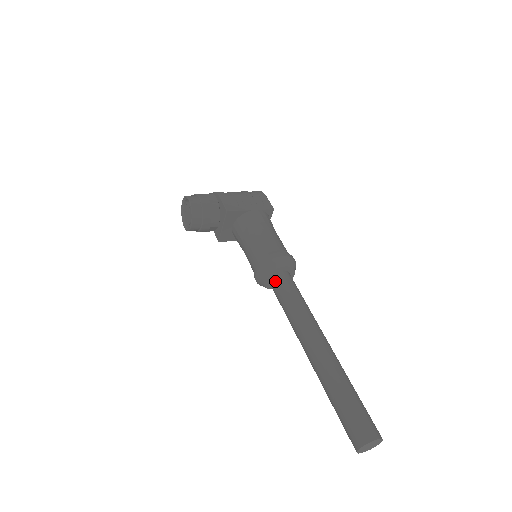
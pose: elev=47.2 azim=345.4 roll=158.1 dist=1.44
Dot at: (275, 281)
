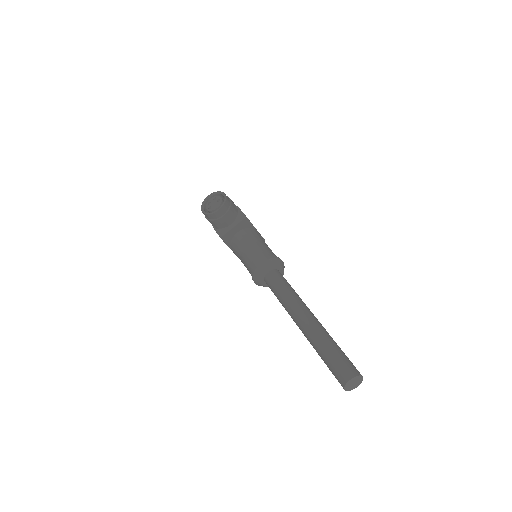
Dot at: (275, 273)
